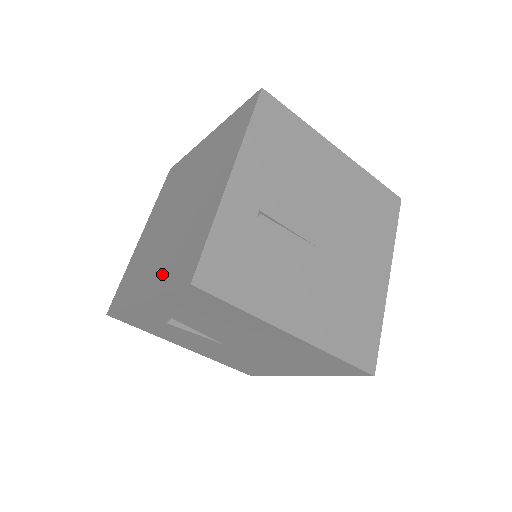
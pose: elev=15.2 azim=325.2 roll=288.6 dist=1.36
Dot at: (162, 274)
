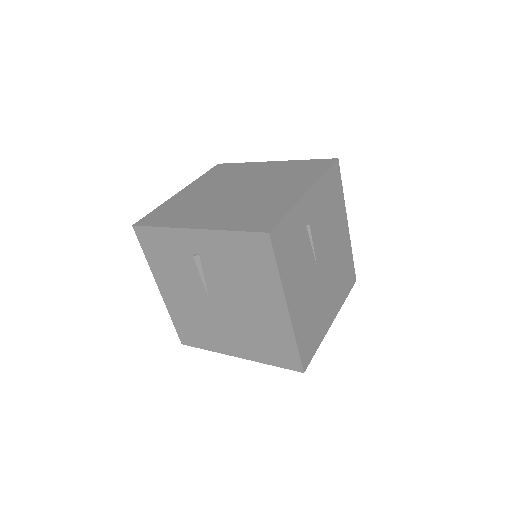
Dot at: (225, 220)
